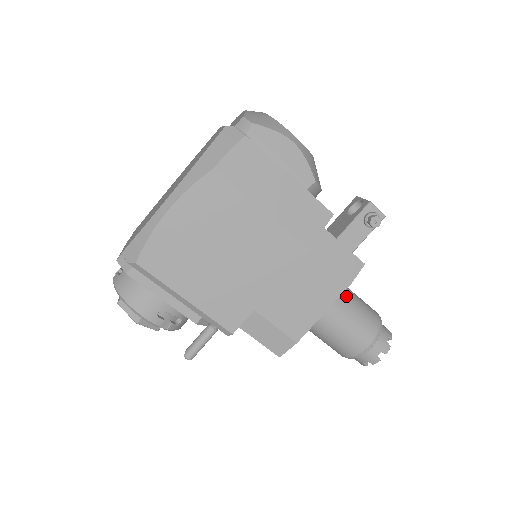
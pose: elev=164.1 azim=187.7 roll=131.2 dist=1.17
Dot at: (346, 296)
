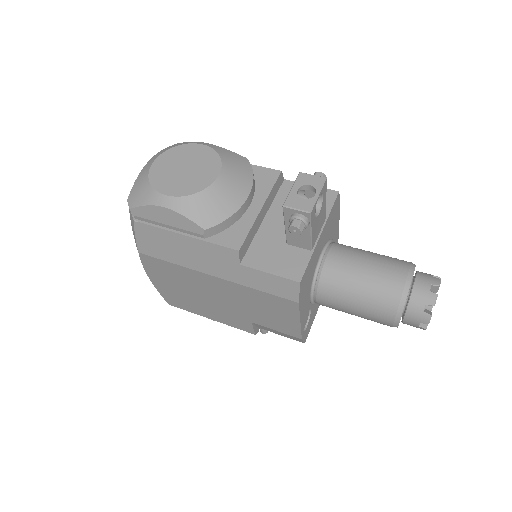
Dot at: (341, 282)
